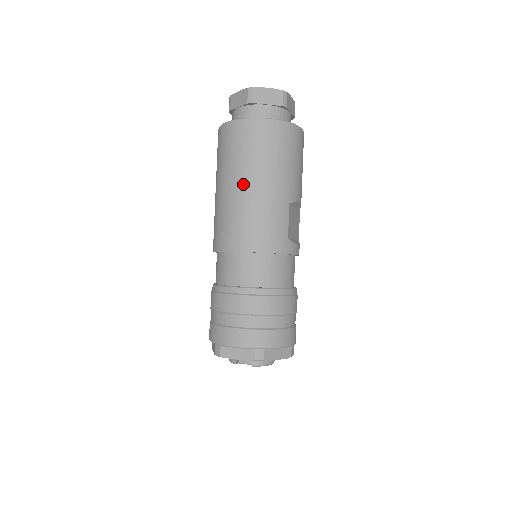
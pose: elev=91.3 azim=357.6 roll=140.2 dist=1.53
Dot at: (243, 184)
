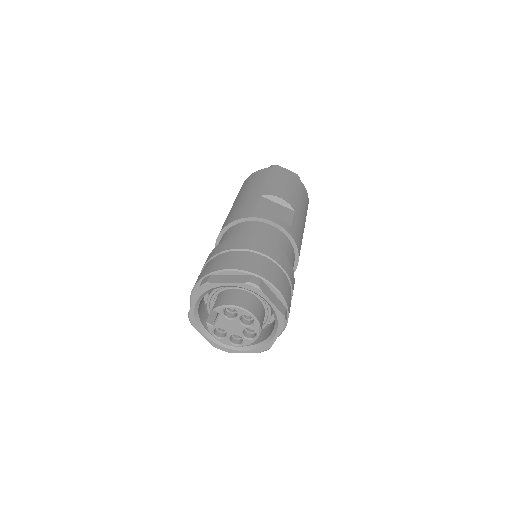
Dot at: occluded
